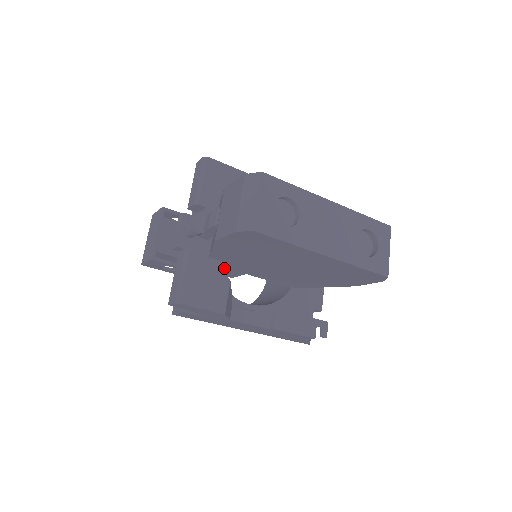
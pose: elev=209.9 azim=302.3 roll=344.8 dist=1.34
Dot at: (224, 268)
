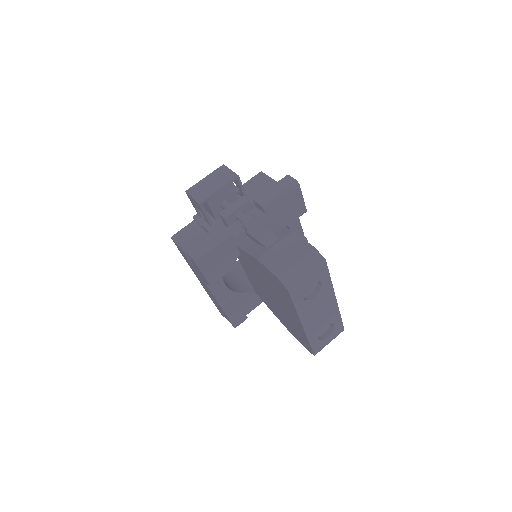
Dot at: occluded
